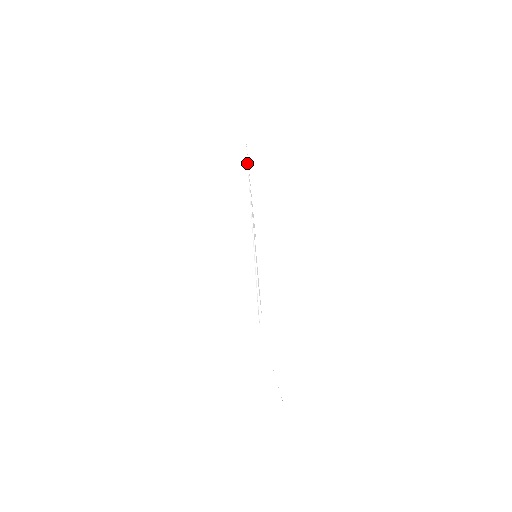
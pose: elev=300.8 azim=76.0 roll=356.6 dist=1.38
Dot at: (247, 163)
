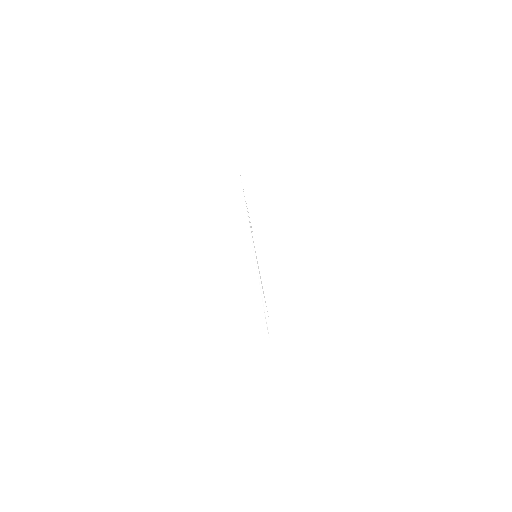
Dot at: occluded
